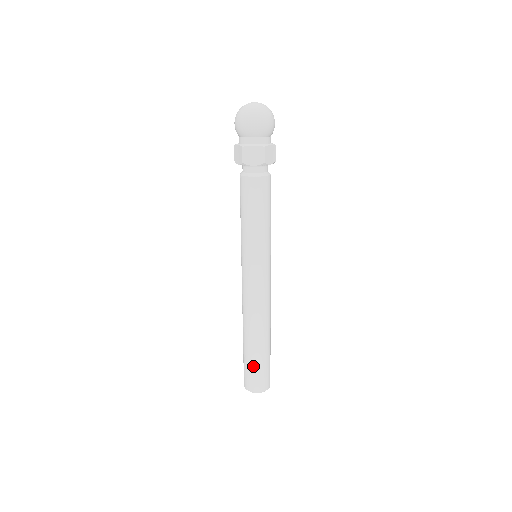
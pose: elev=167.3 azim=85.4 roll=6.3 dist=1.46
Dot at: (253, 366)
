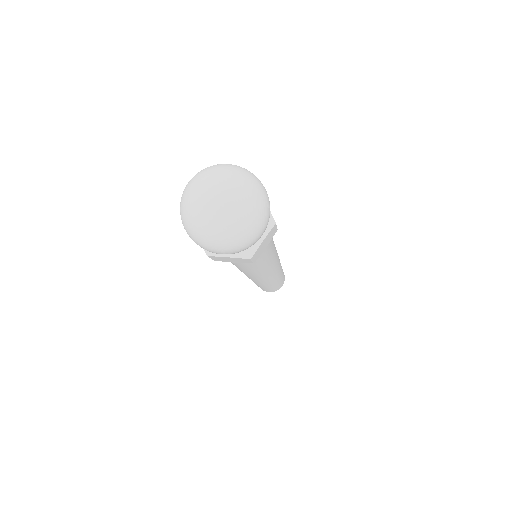
Dot at: (264, 289)
